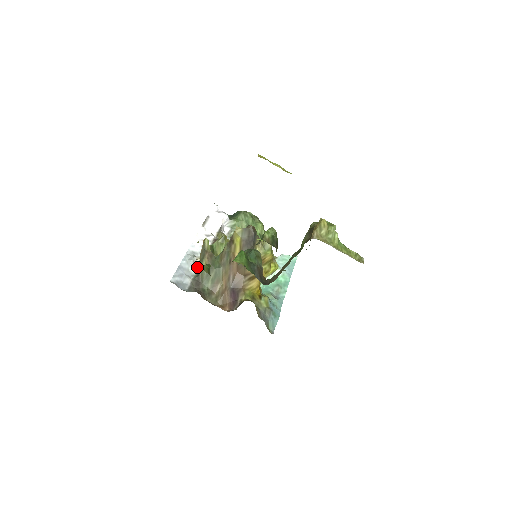
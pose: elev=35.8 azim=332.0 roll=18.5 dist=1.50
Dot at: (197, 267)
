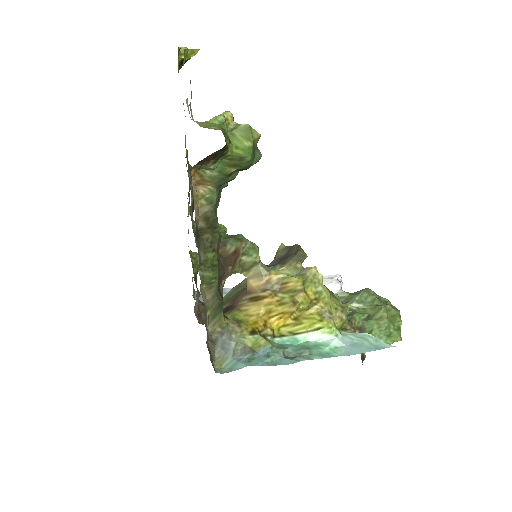
Dot at: occluded
